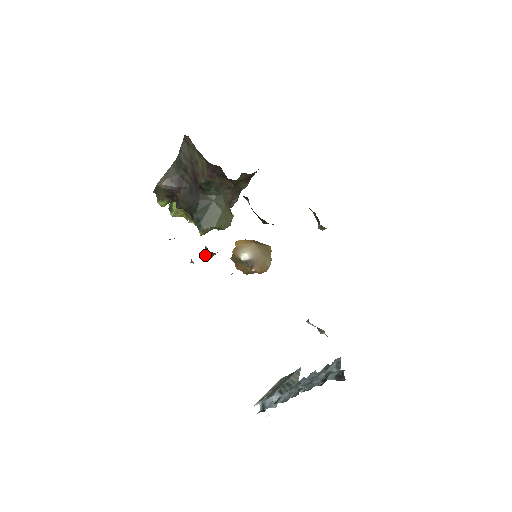
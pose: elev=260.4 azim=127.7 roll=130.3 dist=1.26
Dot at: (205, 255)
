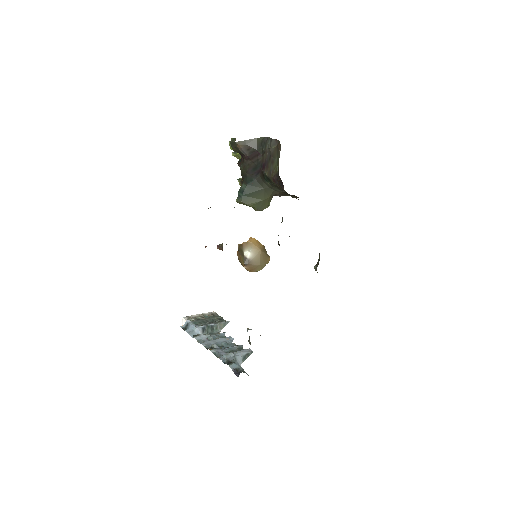
Dot at: (218, 247)
